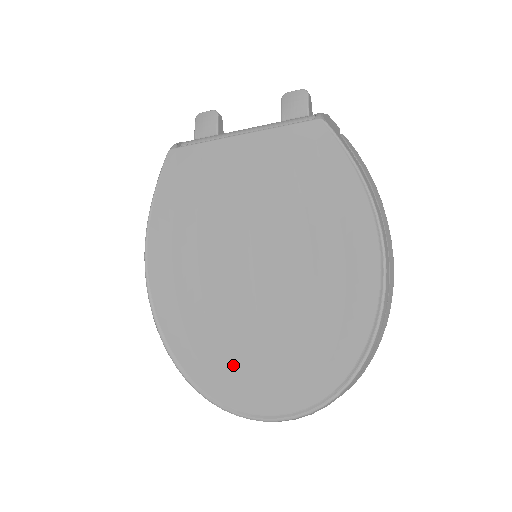
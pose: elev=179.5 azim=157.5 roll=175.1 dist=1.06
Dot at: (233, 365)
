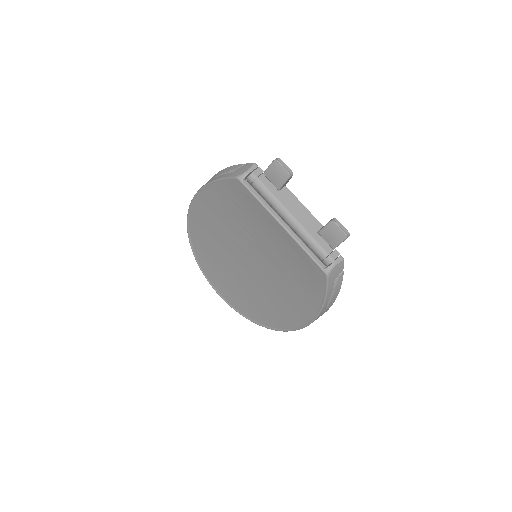
Dot at: (217, 271)
